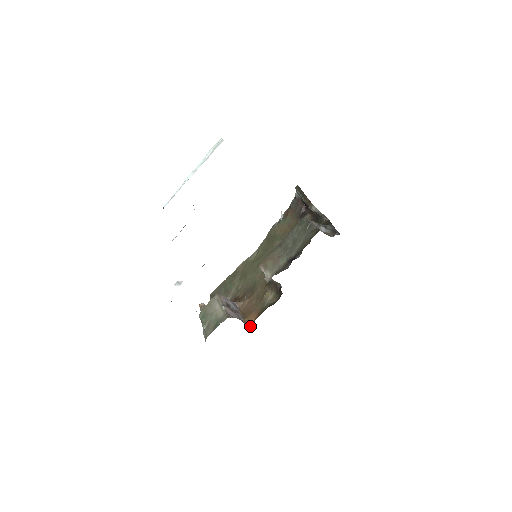
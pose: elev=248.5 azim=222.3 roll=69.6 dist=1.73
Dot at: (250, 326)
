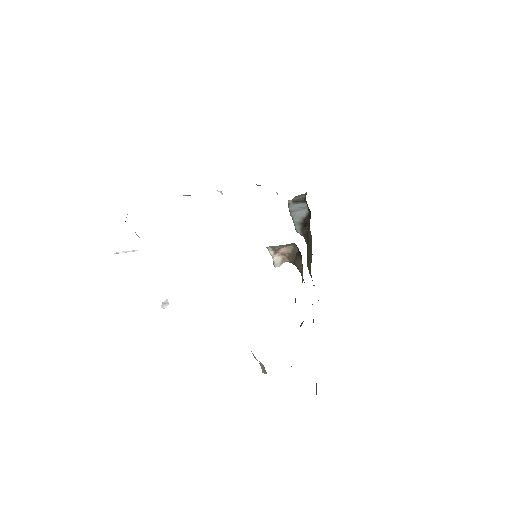
Dot at: occluded
